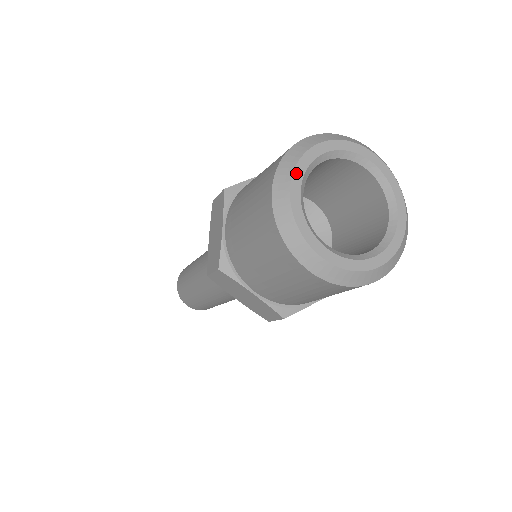
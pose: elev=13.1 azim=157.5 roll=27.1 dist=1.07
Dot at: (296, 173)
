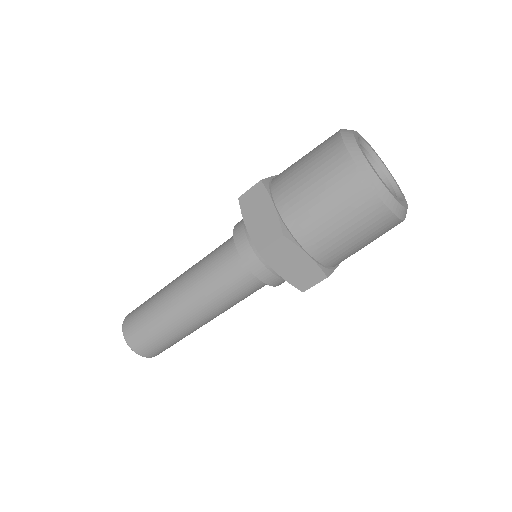
Dot at: (357, 142)
